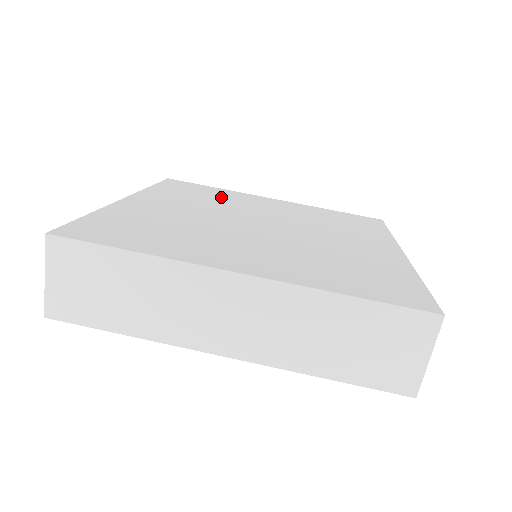
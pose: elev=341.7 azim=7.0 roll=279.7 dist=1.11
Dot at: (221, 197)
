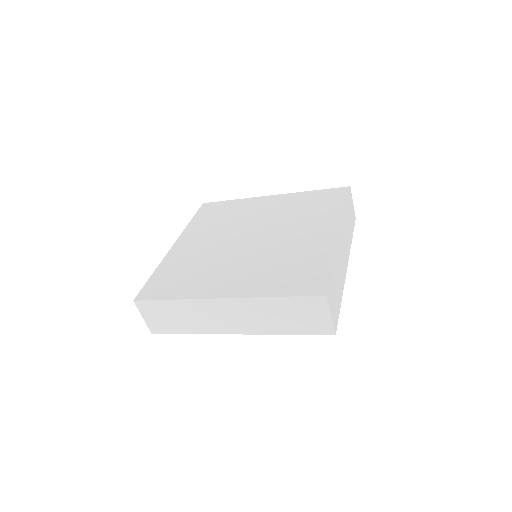
Dot at: (233, 213)
